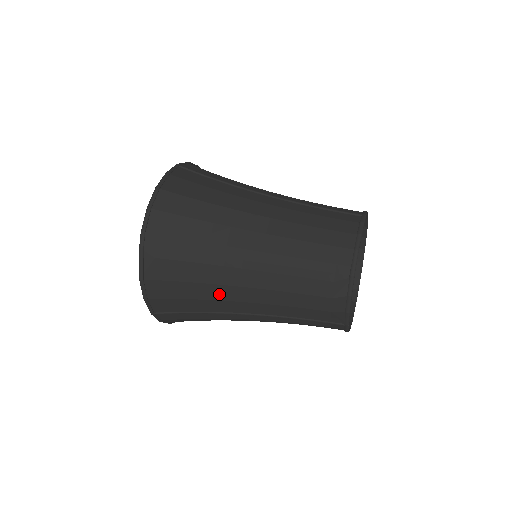
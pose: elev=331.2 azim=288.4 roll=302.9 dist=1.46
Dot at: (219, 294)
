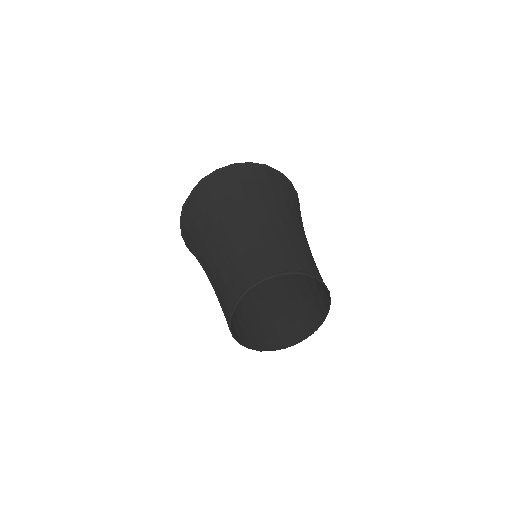
Dot at: (202, 247)
